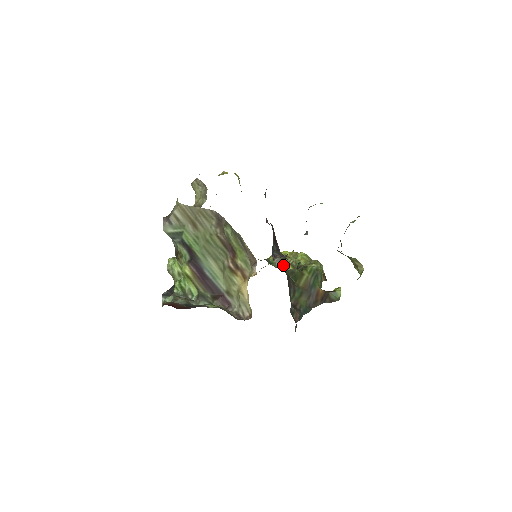
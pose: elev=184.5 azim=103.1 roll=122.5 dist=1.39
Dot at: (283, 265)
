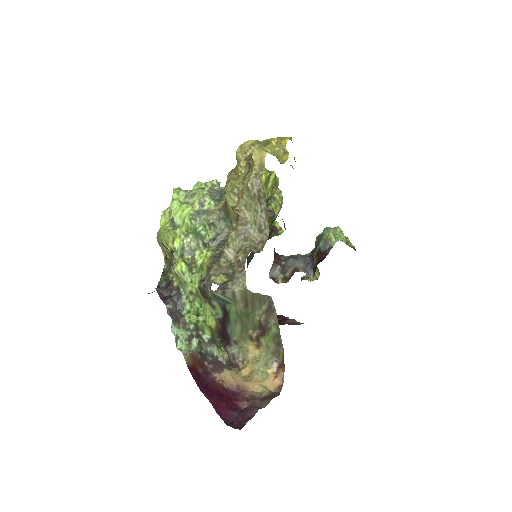
Dot at: occluded
